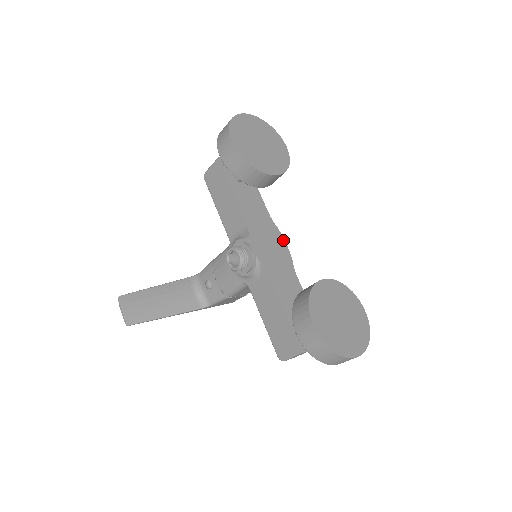
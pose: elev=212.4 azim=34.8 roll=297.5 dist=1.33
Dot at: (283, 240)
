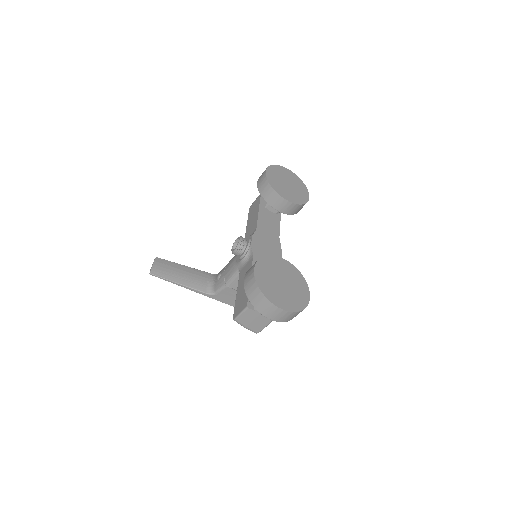
Dot at: (280, 252)
